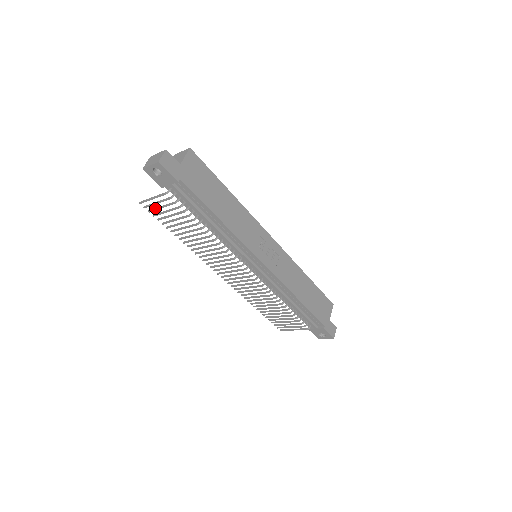
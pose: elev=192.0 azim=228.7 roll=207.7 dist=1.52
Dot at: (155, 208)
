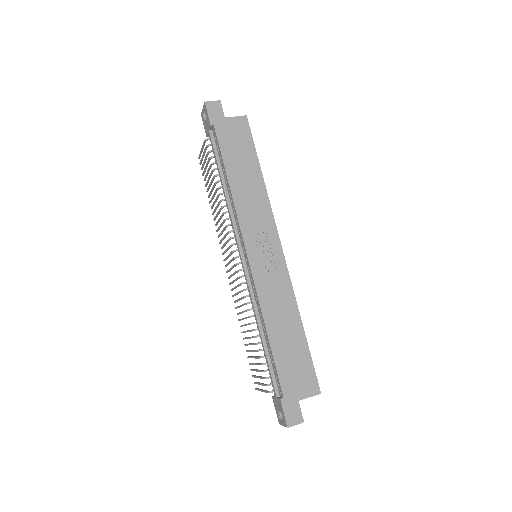
Dot at: (203, 164)
